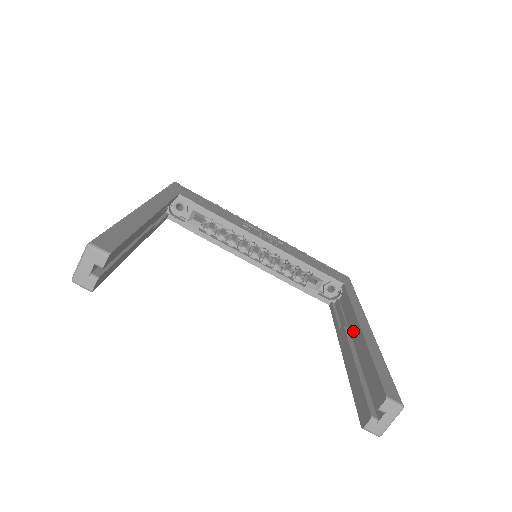
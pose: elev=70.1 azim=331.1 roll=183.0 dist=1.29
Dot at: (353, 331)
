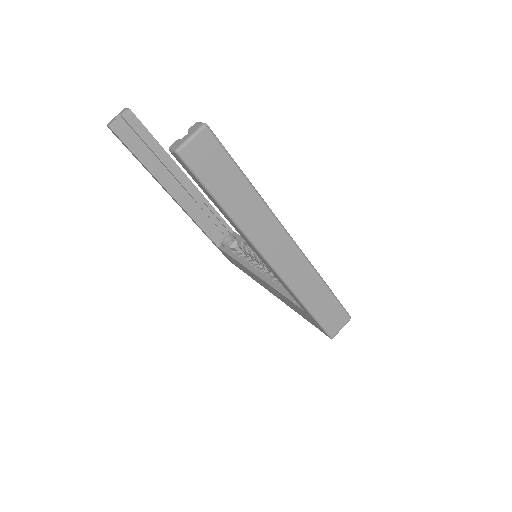
Dot at: occluded
